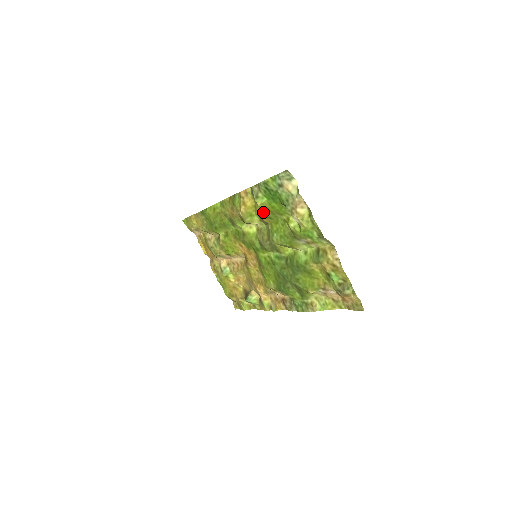
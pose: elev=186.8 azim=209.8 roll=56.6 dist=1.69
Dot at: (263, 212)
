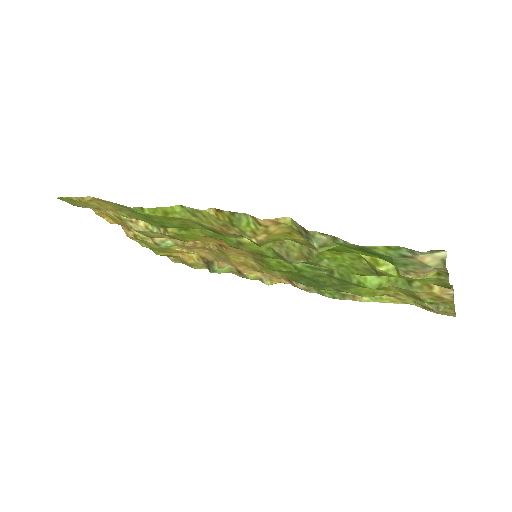
Dot at: occluded
